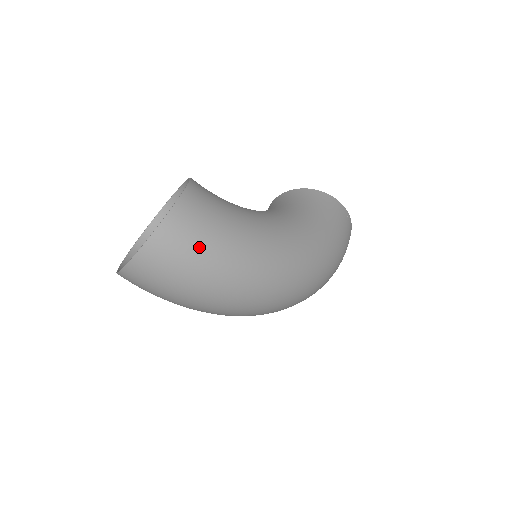
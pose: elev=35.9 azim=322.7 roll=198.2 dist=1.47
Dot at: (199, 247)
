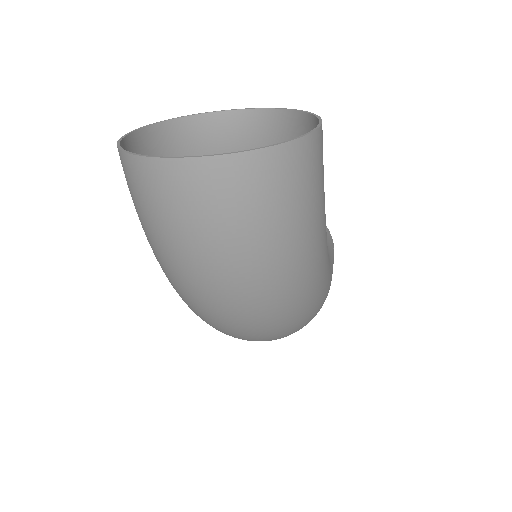
Dot at: (298, 212)
